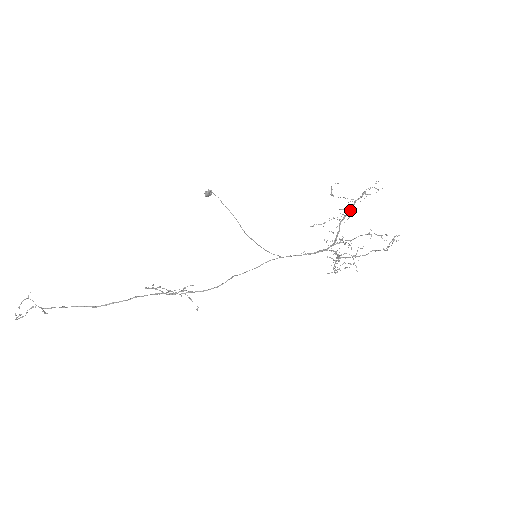
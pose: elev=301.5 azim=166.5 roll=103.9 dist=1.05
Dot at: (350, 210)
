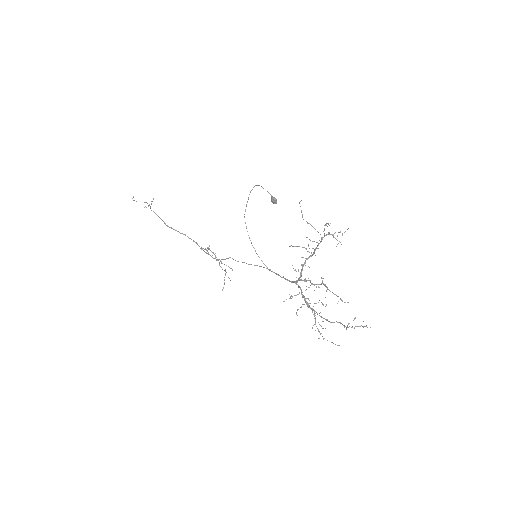
Dot at: (317, 246)
